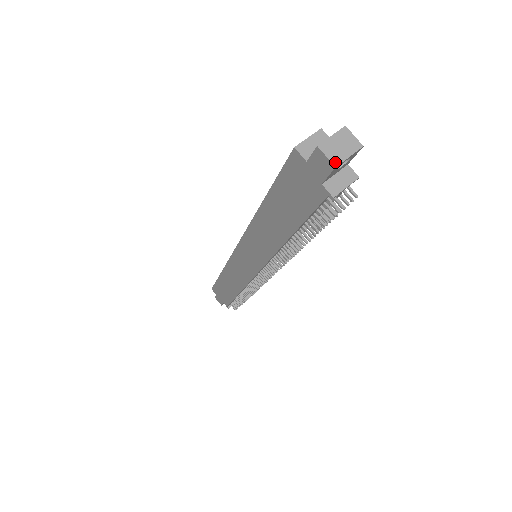
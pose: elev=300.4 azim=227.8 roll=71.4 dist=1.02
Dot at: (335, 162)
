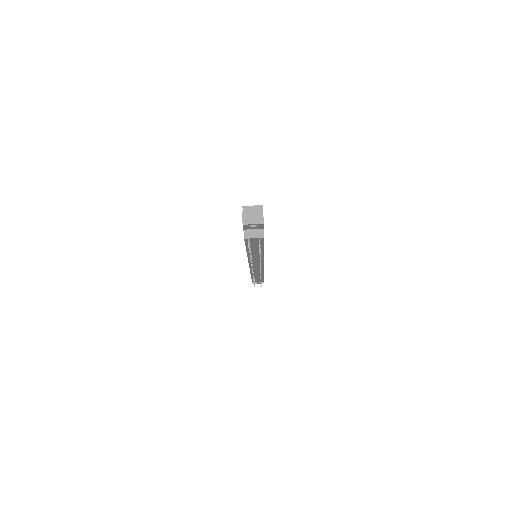
Dot at: (244, 222)
